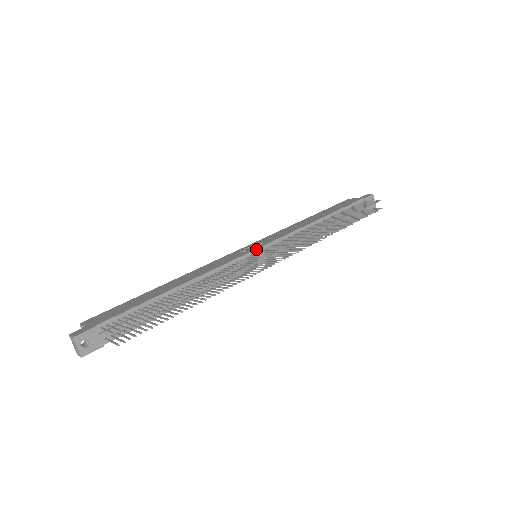
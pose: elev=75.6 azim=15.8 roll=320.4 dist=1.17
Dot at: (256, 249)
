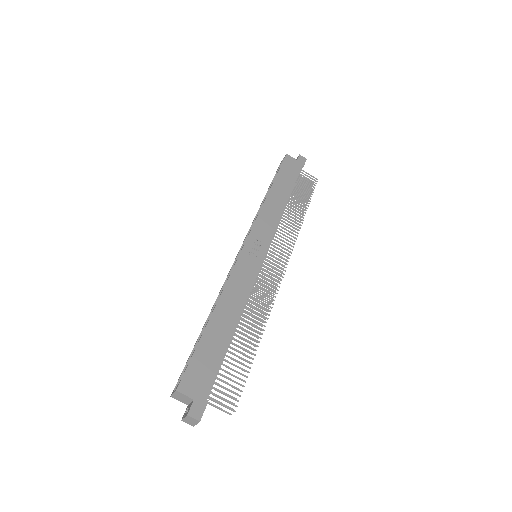
Dot at: (264, 257)
